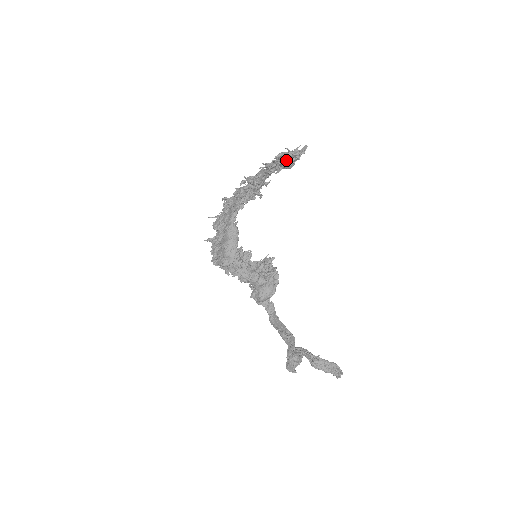
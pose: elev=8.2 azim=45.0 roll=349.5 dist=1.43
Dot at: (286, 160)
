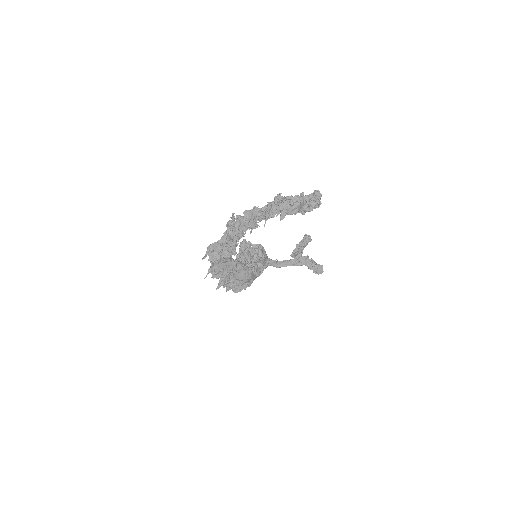
Dot at: occluded
